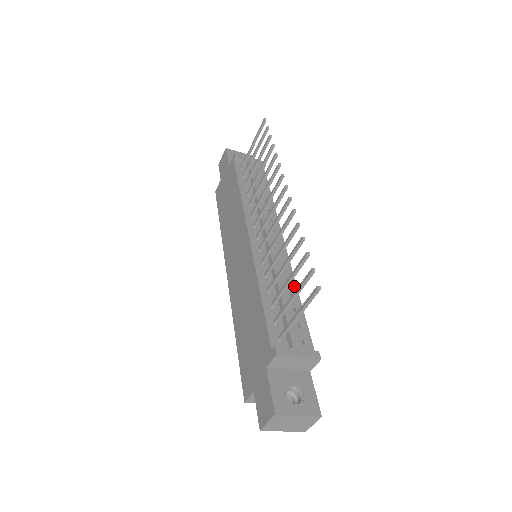
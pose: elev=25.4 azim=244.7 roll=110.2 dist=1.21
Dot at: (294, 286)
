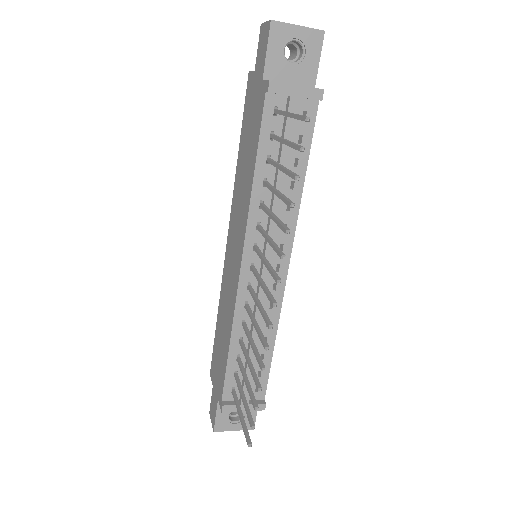
Dot at: (274, 330)
